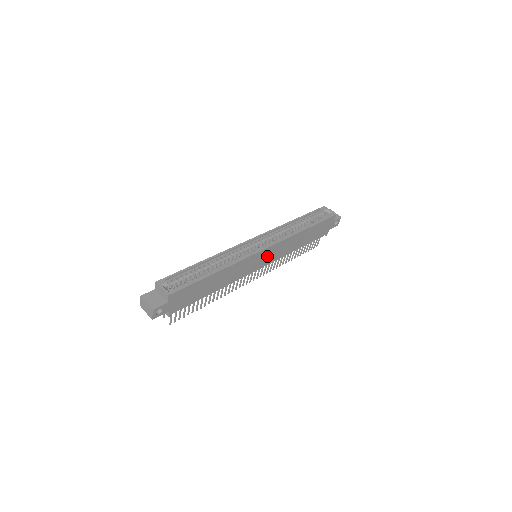
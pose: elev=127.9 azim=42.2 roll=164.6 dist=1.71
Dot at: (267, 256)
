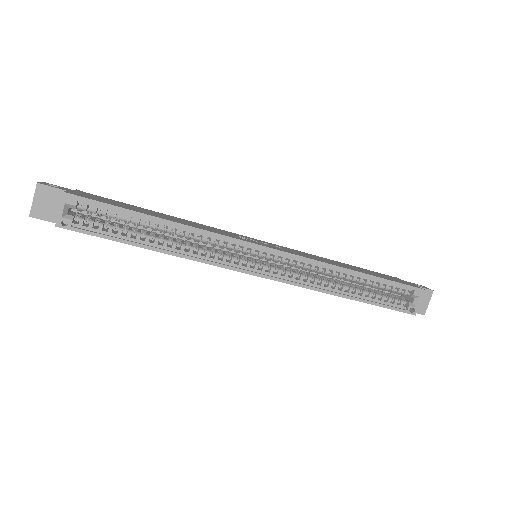
Dot at: occluded
